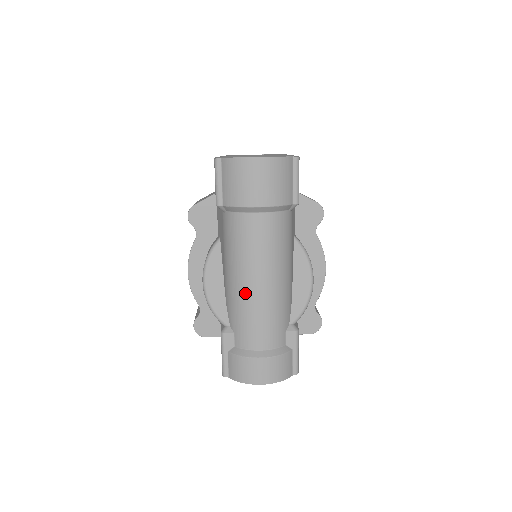
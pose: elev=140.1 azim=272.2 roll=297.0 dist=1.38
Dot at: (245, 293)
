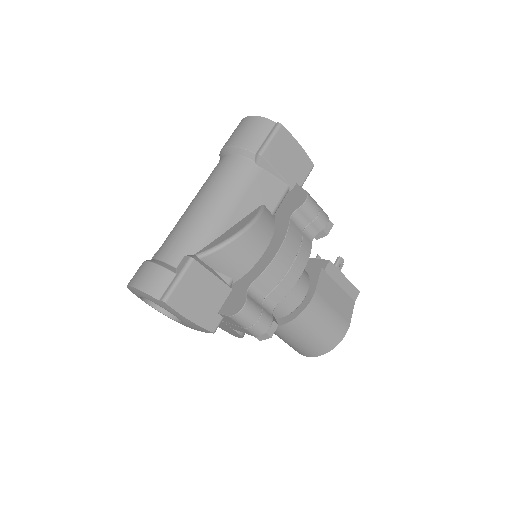
Dot at: (183, 214)
